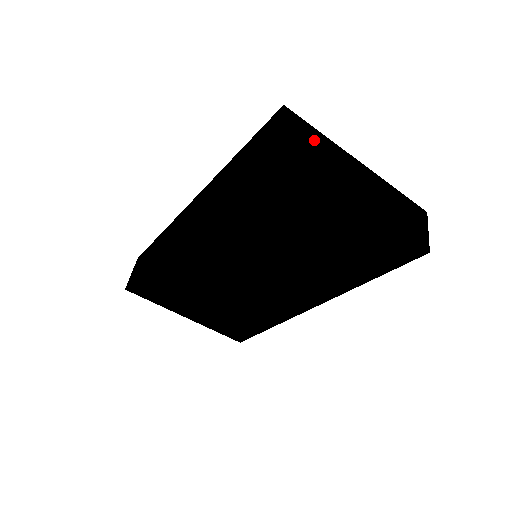
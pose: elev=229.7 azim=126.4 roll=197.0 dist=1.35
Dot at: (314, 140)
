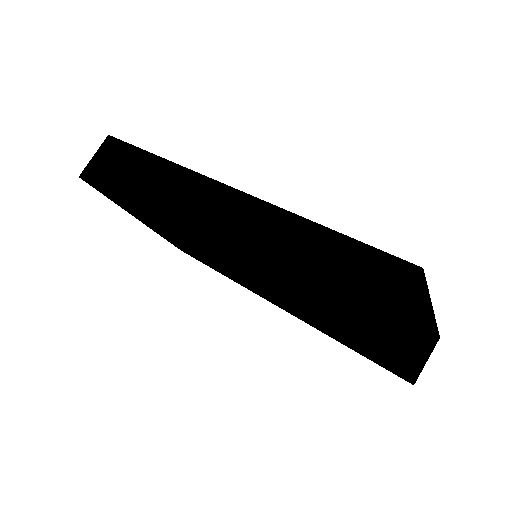
Dot at: (417, 307)
